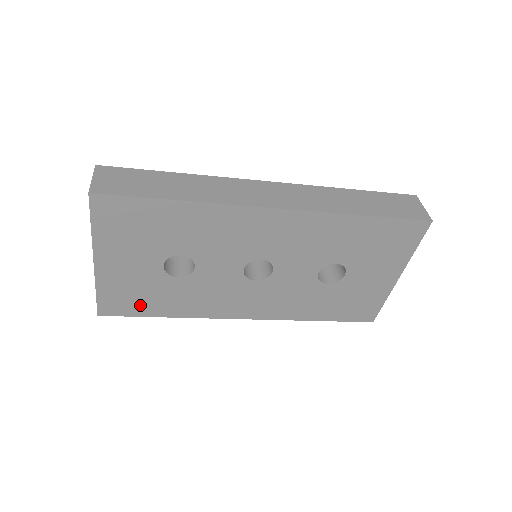
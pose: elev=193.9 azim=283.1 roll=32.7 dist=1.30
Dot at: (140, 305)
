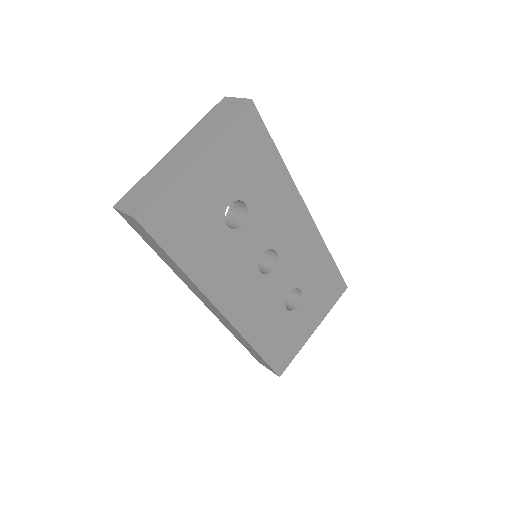
Dot at: (177, 234)
